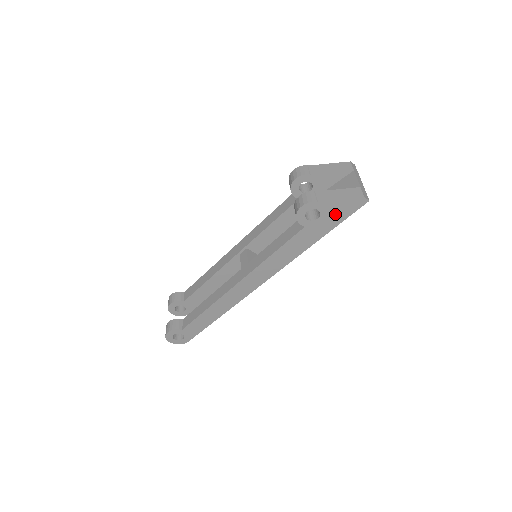
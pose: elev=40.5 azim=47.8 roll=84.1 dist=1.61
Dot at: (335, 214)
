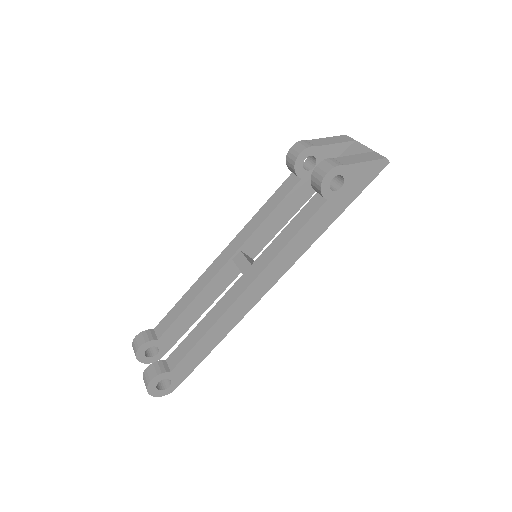
Dot at: (357, 181)
